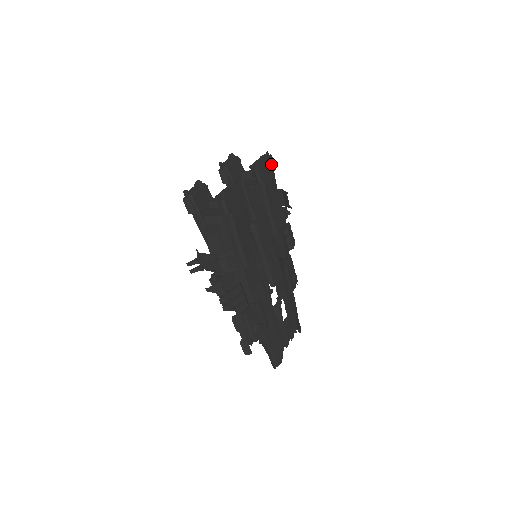
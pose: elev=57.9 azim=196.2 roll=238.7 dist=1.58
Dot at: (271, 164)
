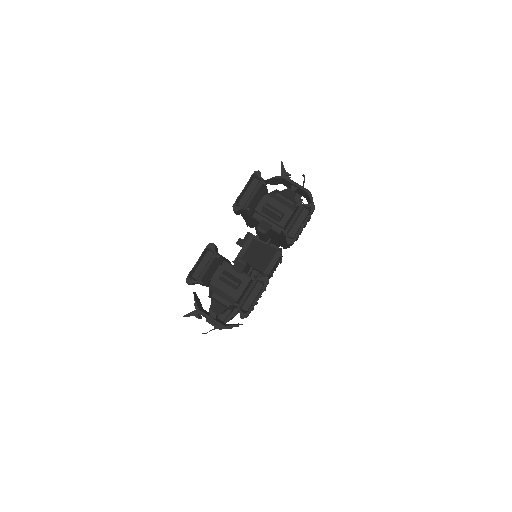
Dot at: (310, 218)
